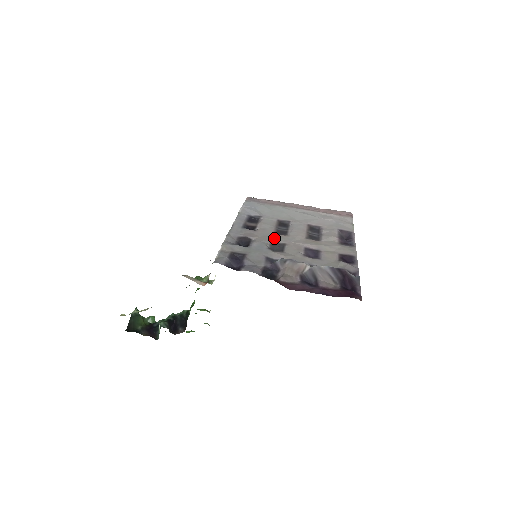
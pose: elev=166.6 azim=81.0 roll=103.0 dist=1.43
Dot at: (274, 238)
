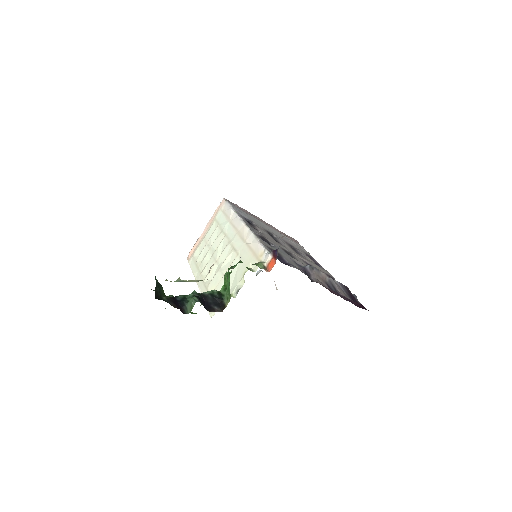
Dot at: (280, 245)
